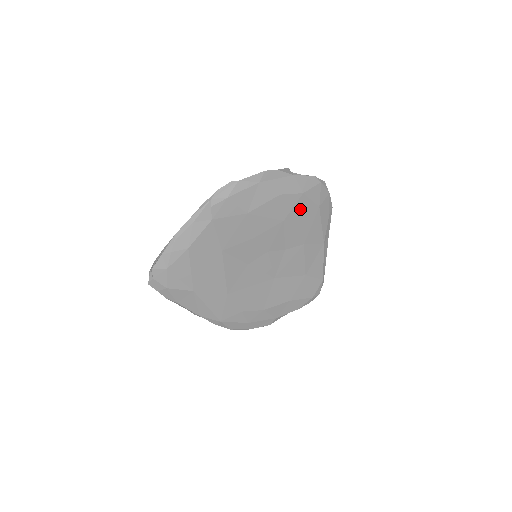
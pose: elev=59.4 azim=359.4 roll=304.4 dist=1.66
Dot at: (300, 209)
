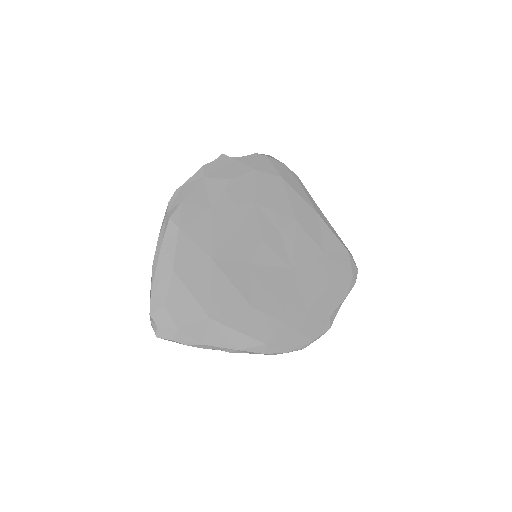
Dot at: (264, 186)
